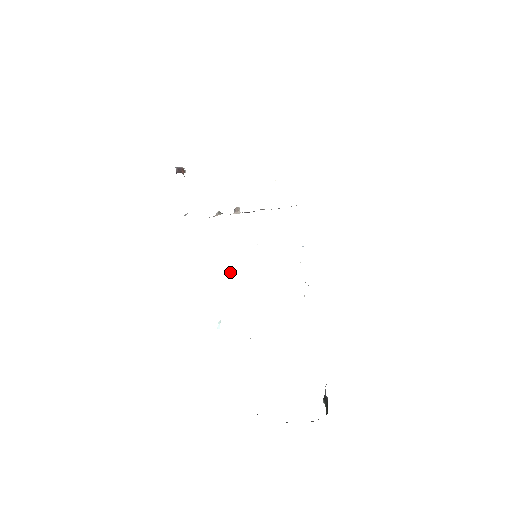
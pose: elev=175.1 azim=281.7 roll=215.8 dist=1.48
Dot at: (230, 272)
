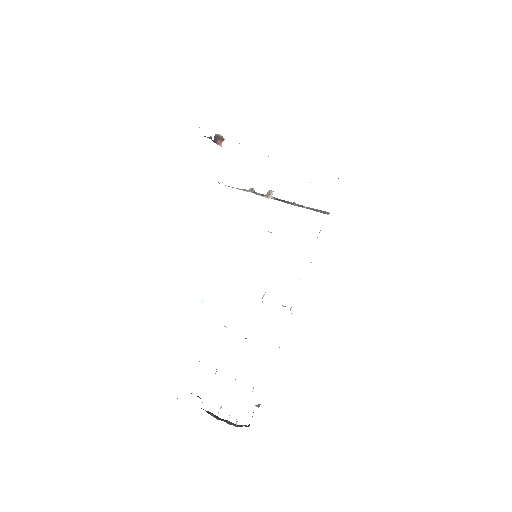
Dot at: (235, 257)
